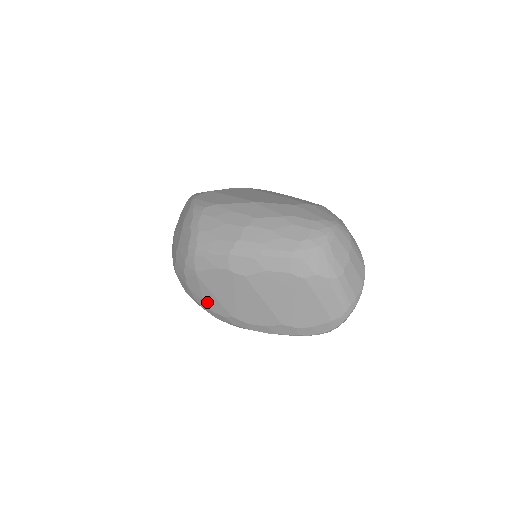
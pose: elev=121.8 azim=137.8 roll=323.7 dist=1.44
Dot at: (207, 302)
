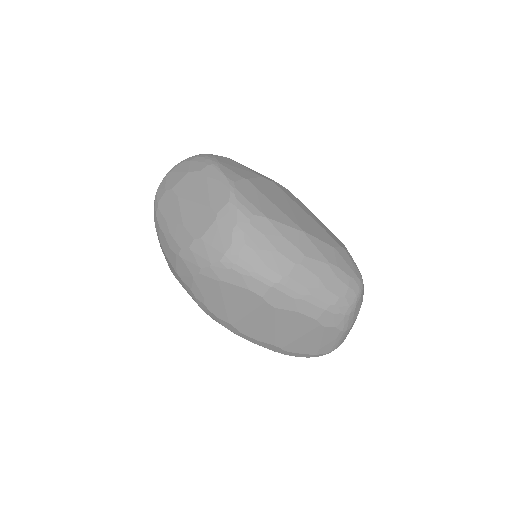
Dot at: (209, 301)
